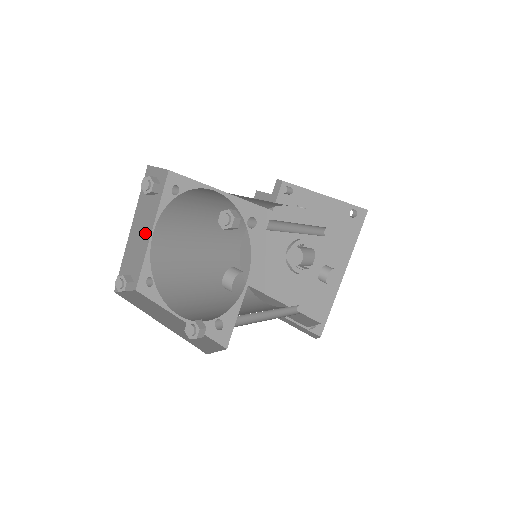
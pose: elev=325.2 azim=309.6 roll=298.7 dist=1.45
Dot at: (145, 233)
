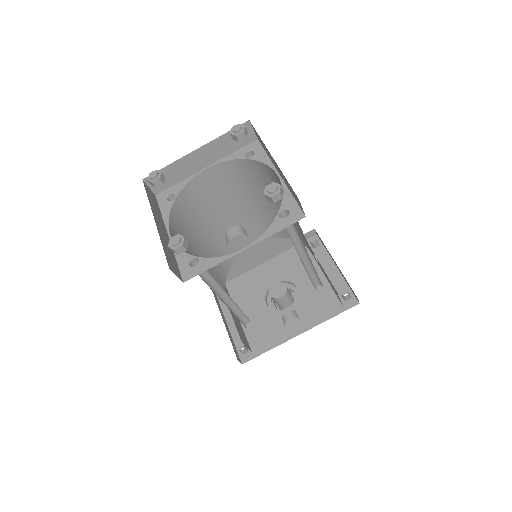
Dot at: (202, 163)
